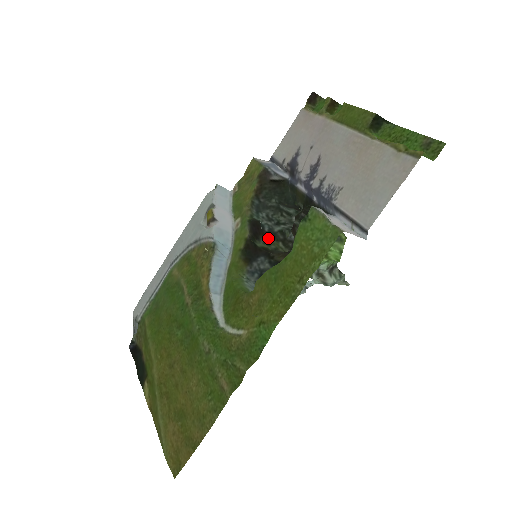
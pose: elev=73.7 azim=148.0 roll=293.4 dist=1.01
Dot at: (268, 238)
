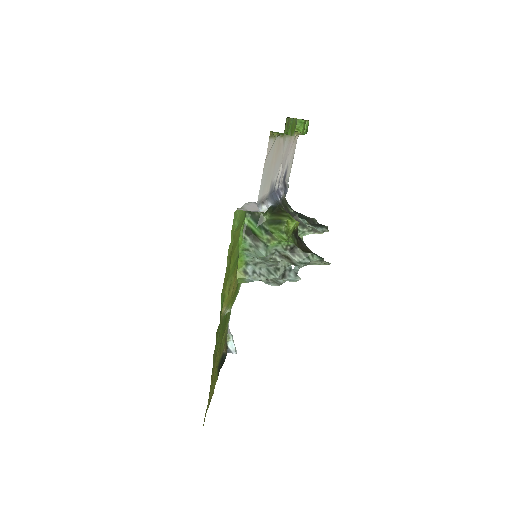
Dot at: occluded
